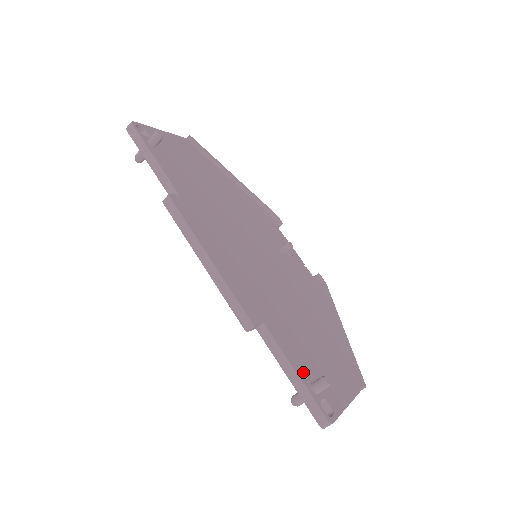
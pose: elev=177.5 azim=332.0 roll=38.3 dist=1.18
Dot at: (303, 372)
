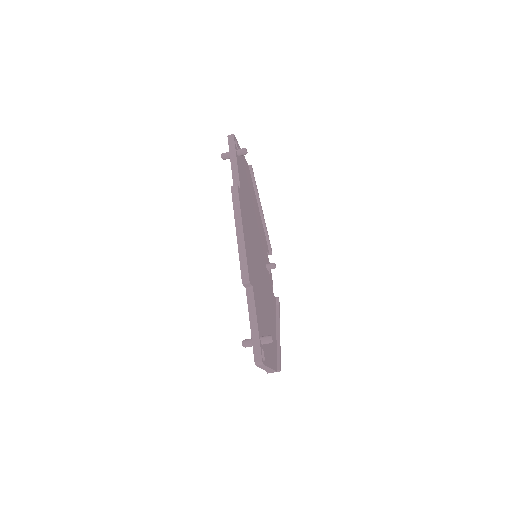
Dot at: (260, 328)
